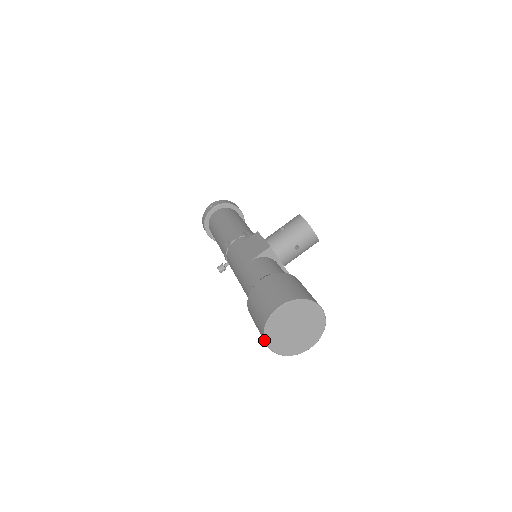
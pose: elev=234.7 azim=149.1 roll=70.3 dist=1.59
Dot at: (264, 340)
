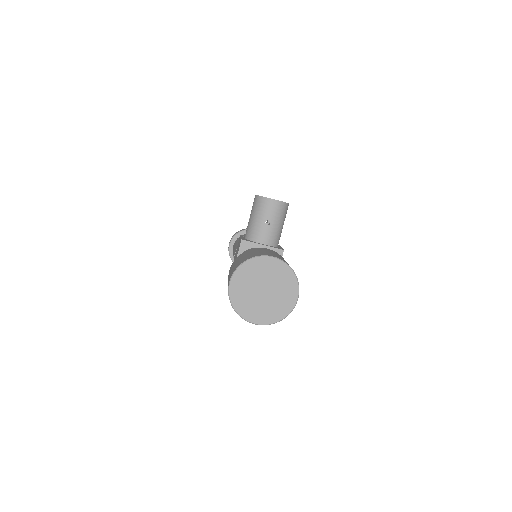
Dot at: occluded
